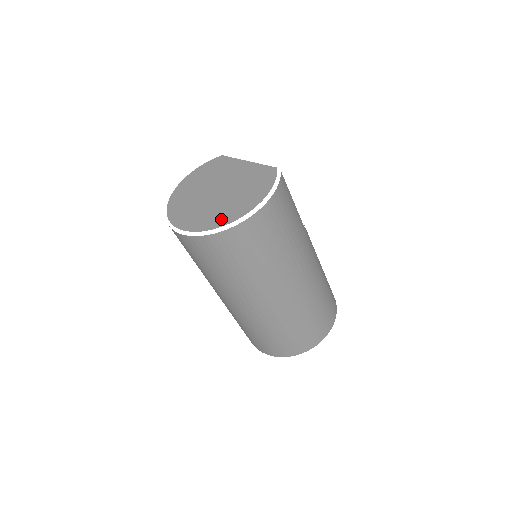
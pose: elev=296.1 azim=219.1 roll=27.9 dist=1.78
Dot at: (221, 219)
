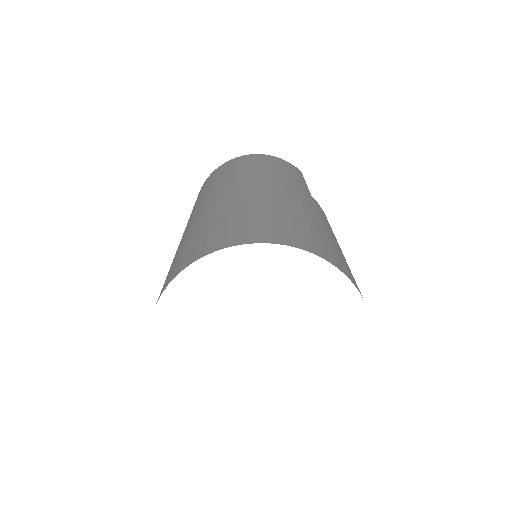
Dot at: occluded
